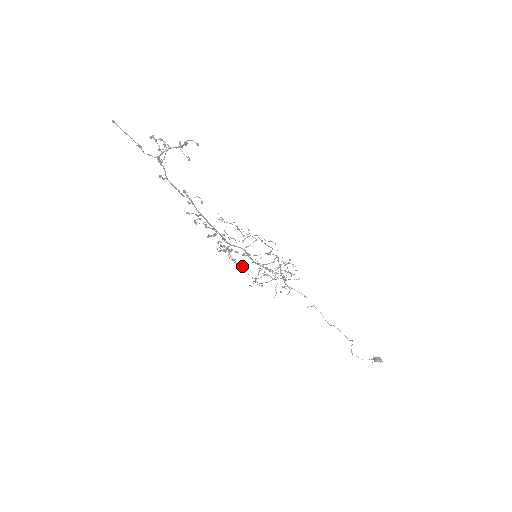
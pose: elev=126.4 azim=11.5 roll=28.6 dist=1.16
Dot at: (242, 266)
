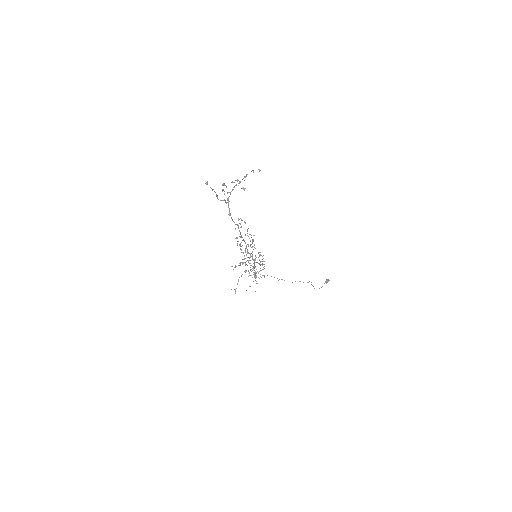
Dot at: (254, 268)
